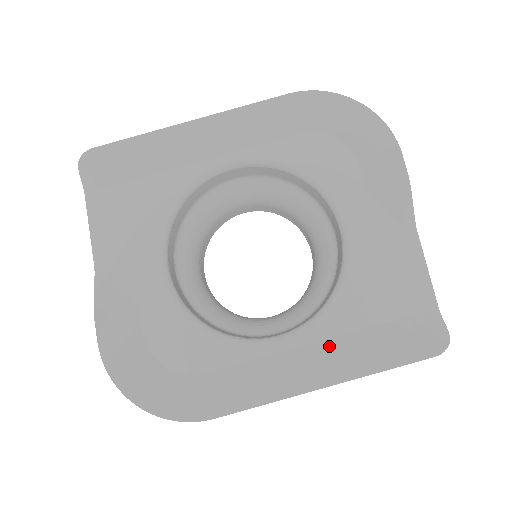
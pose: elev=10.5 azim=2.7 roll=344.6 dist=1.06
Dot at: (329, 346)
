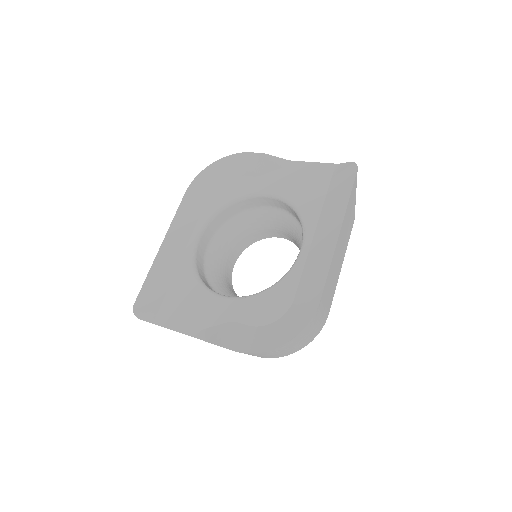
Dot at: (321, 223)
